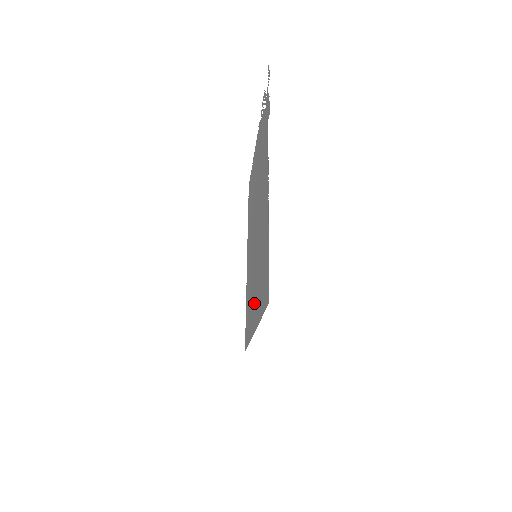
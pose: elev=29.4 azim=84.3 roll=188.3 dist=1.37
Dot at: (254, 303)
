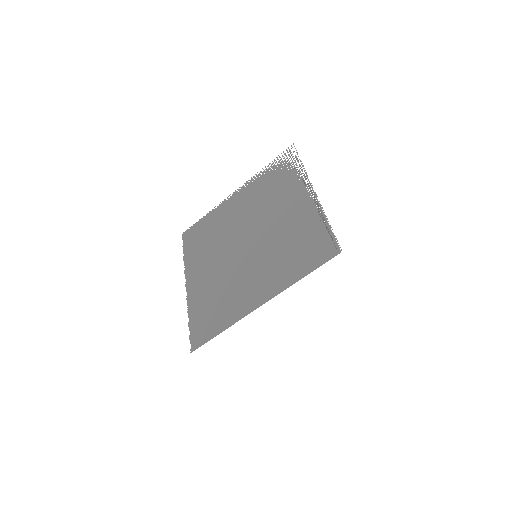
Dot at: (257, 286)
